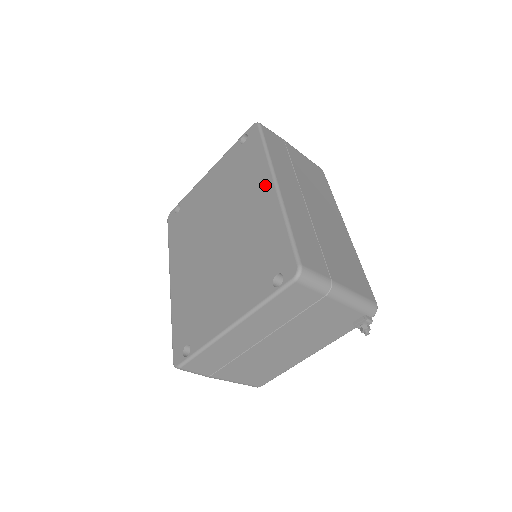
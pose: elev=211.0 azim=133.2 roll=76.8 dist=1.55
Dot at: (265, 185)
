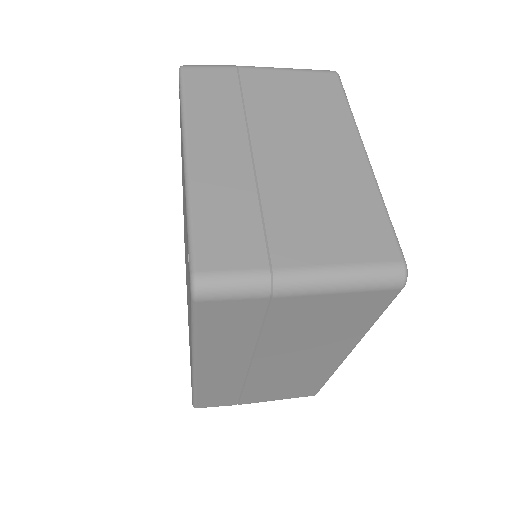
Dot at: occluded
